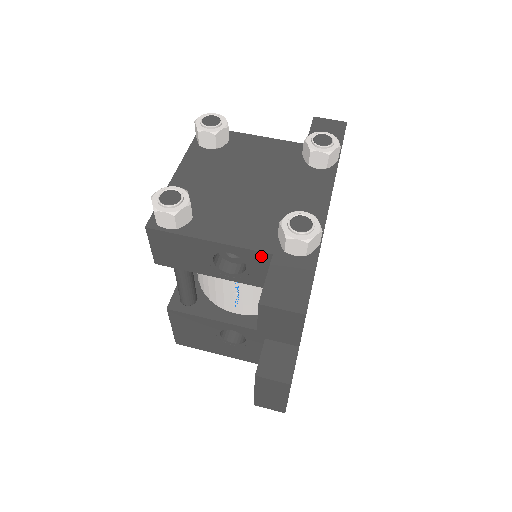
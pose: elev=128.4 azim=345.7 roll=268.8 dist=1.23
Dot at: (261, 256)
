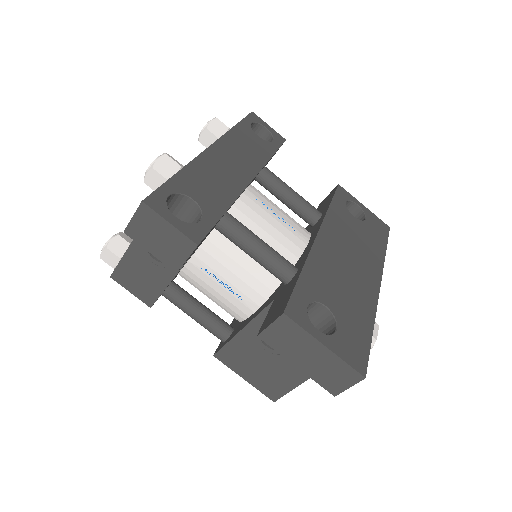
Dot at: occluded
